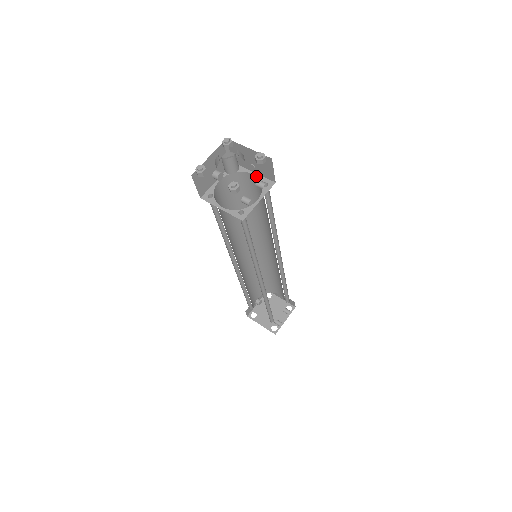
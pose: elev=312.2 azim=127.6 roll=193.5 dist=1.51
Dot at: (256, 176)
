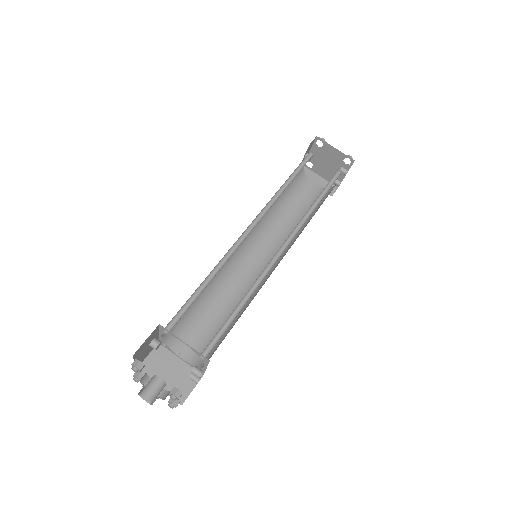
Dot at: occluded
